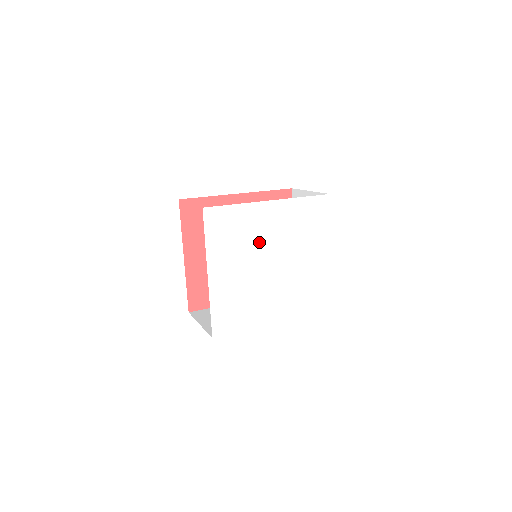
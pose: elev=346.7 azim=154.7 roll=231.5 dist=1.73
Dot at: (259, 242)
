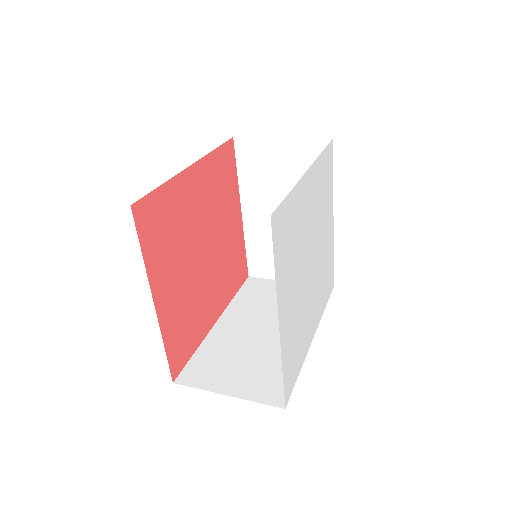
Dot at: (304, 238)
